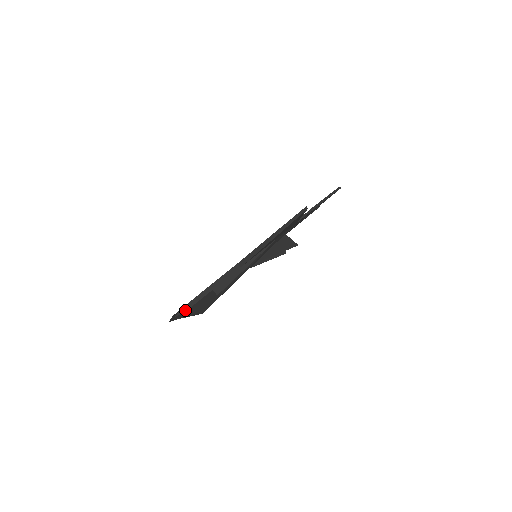
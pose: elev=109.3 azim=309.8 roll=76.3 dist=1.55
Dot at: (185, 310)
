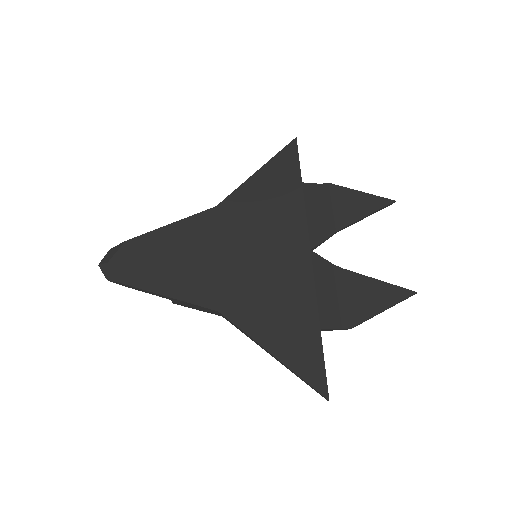
Dot at: (125, 286)
